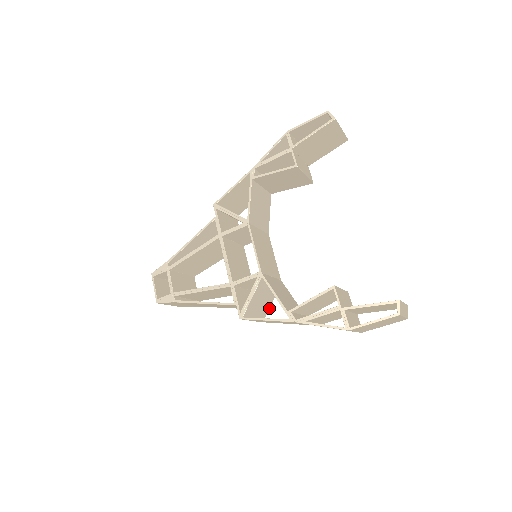
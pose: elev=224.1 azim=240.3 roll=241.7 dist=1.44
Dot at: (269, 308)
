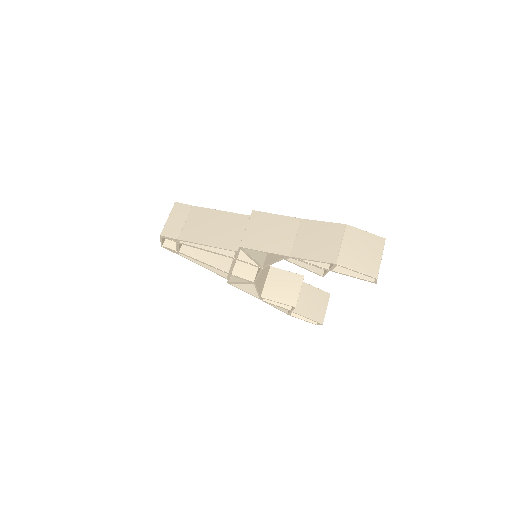
Dot at: (249, 254)
